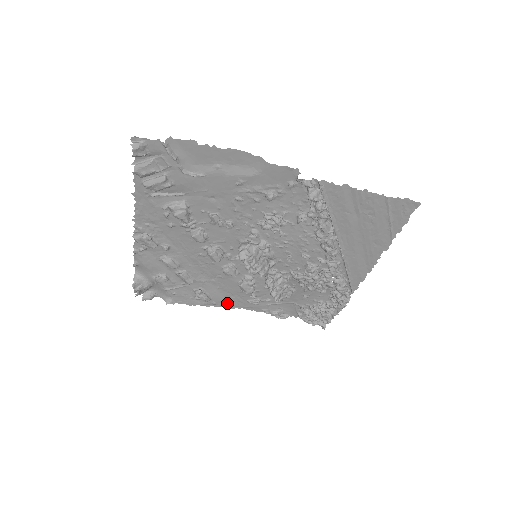
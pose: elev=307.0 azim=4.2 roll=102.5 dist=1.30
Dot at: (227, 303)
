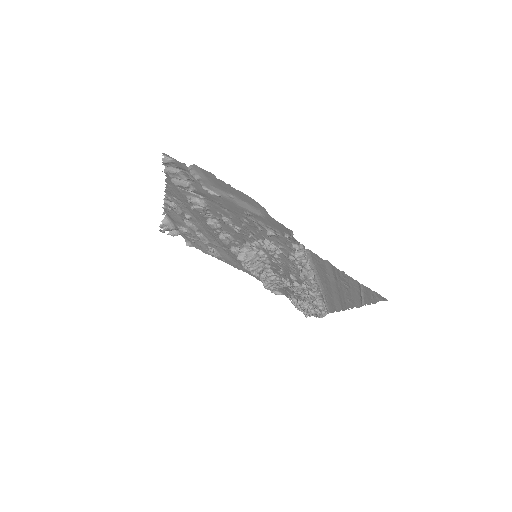
Dot at: (234, 264)
